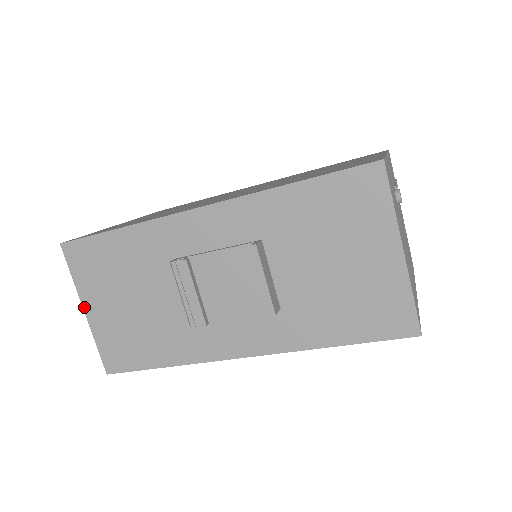
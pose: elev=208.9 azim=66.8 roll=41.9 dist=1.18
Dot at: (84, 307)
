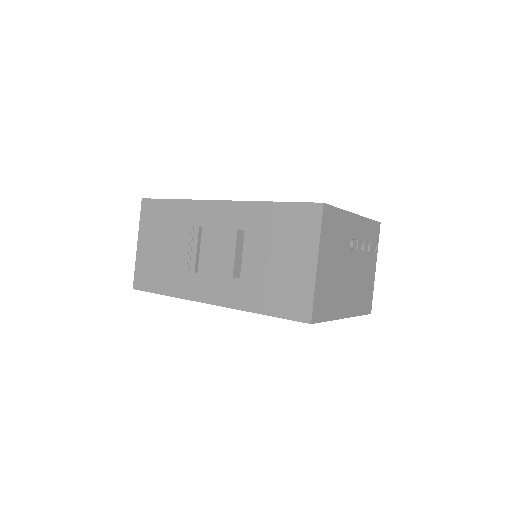
Dot at: (138, 241)
